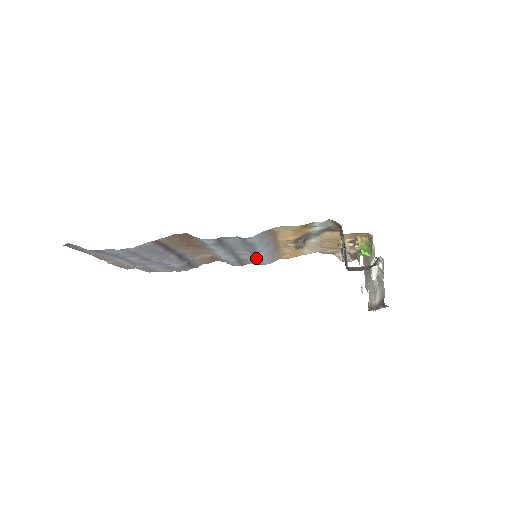
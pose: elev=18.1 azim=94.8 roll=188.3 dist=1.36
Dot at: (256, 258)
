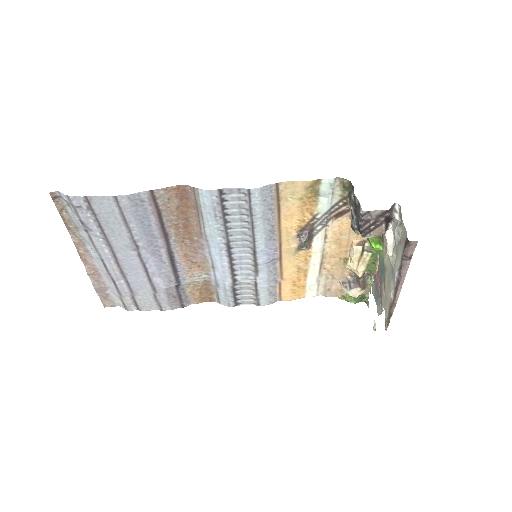
Dot at: (254, 277)
